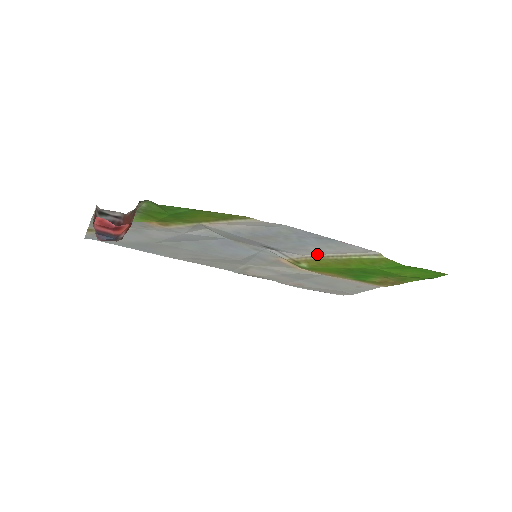
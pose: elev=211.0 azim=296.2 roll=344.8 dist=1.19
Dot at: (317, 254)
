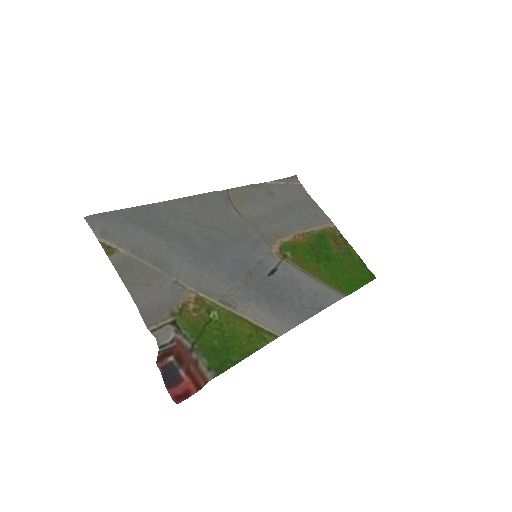
Dot at: (304, 274)
